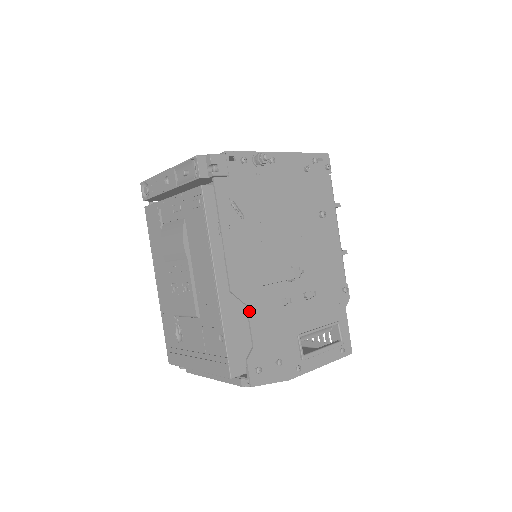
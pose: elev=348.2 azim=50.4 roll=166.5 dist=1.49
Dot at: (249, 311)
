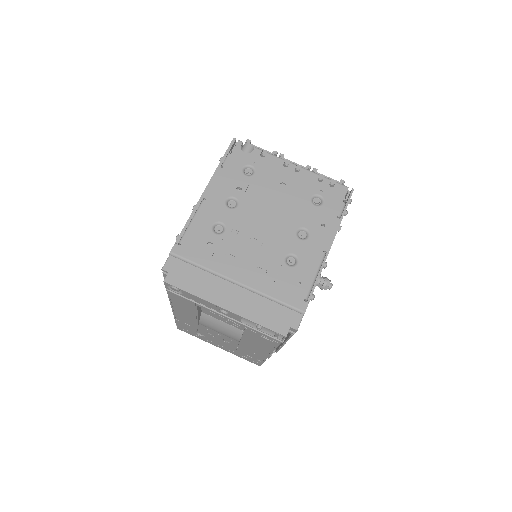
Dot at: occluded
